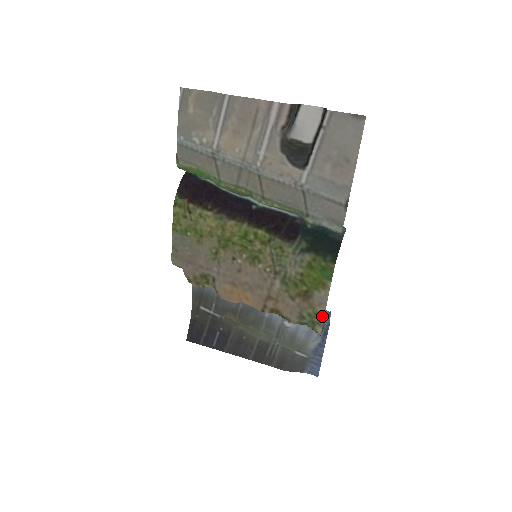
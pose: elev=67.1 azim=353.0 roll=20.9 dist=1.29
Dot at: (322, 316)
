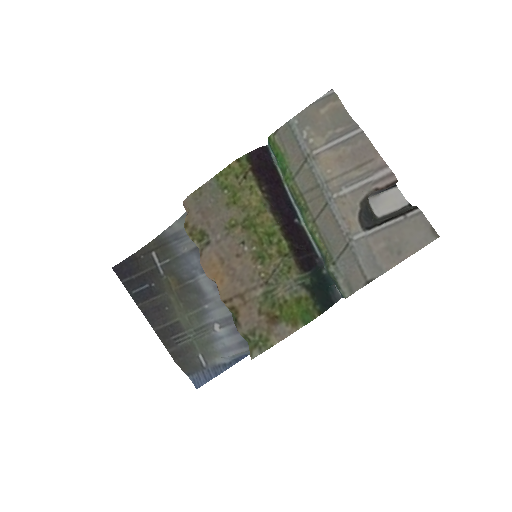
Dot at: (270, 345)
